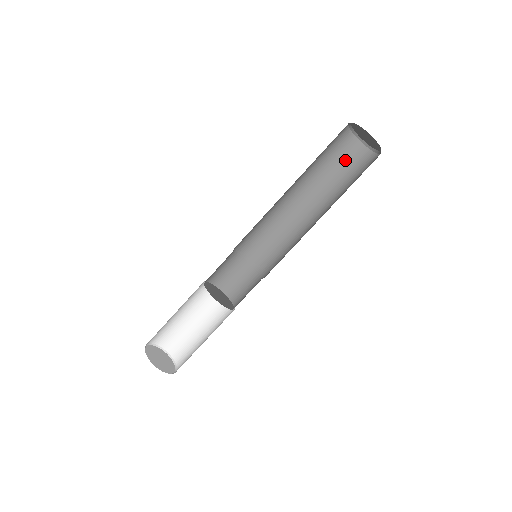
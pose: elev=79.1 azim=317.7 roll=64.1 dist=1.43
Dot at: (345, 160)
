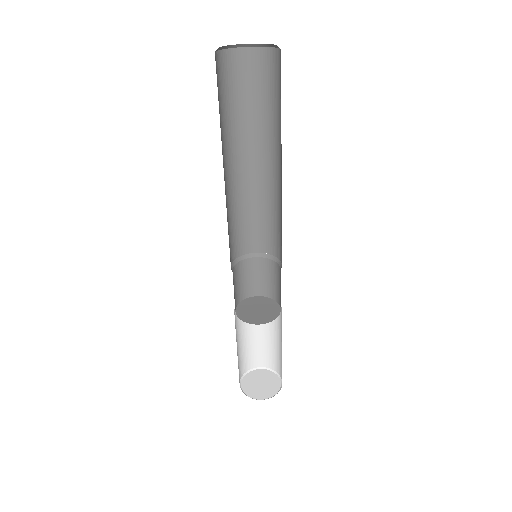
Dot at: (267, 84)
